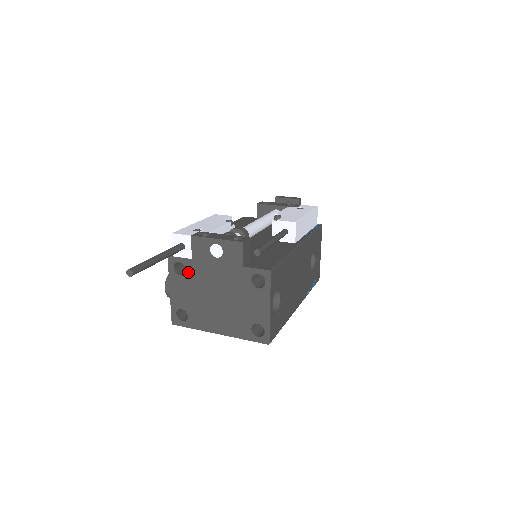
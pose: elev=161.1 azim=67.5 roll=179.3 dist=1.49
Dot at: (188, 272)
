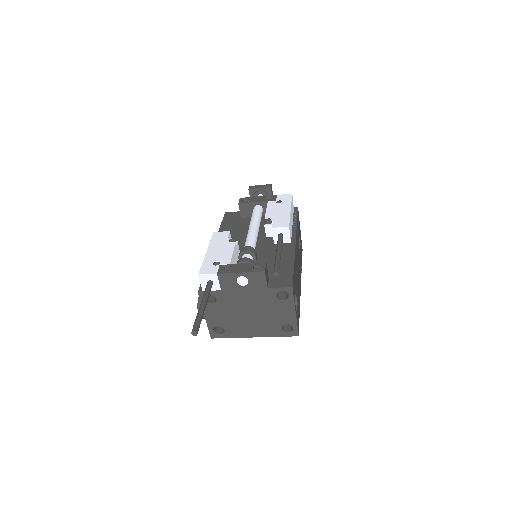
Dot at: (219, 300)
